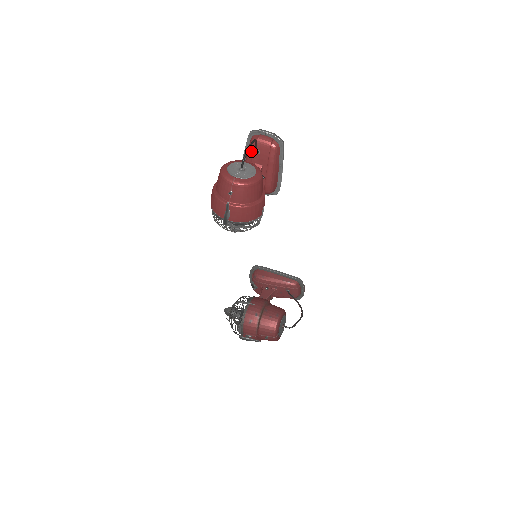
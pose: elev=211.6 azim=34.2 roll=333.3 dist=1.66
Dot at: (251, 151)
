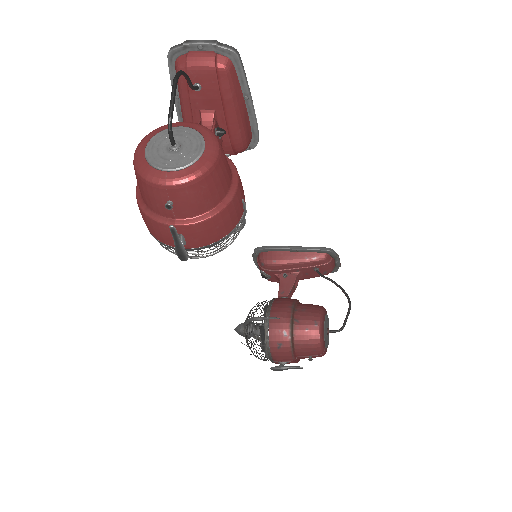
Dot at: (184, 90)
